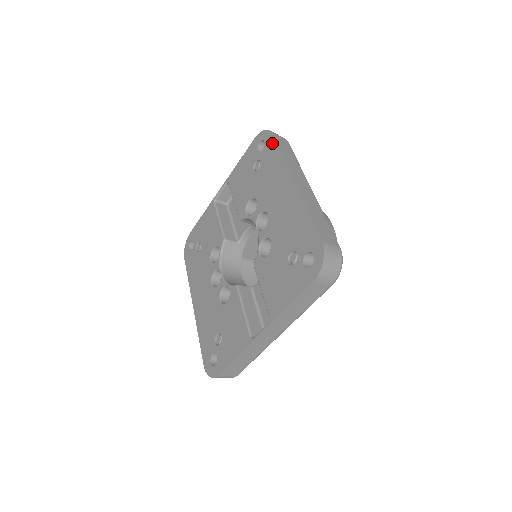
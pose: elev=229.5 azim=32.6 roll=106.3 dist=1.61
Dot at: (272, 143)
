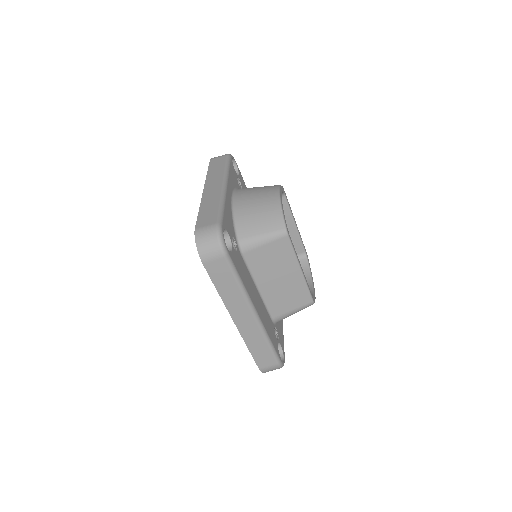
Dot at: occluded
